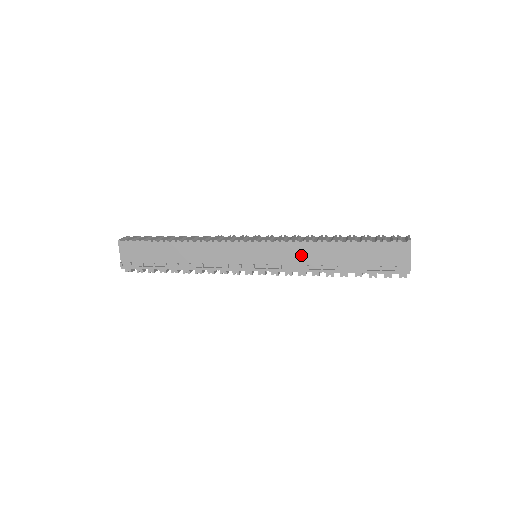
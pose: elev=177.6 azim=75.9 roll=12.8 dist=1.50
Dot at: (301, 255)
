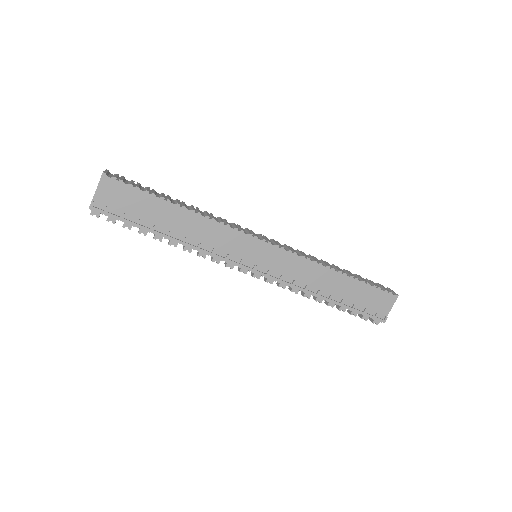
Dot at: (306, 273)
